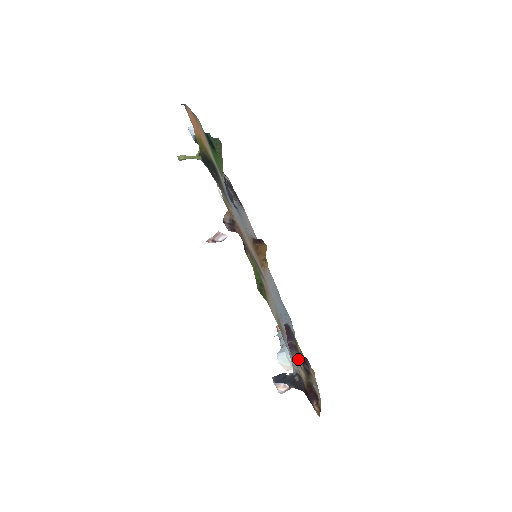
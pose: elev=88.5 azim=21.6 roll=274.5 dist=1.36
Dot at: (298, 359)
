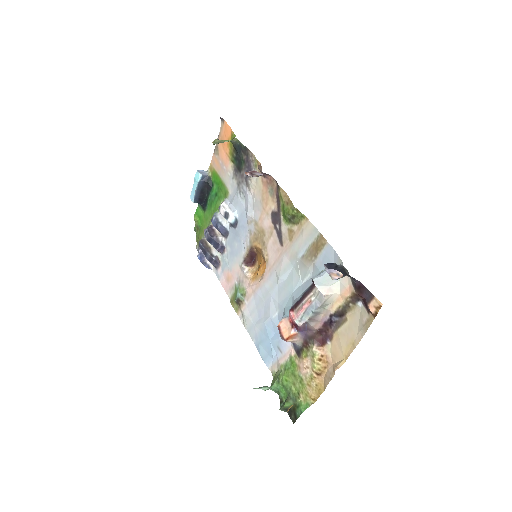
Dot at: (323, 313)
